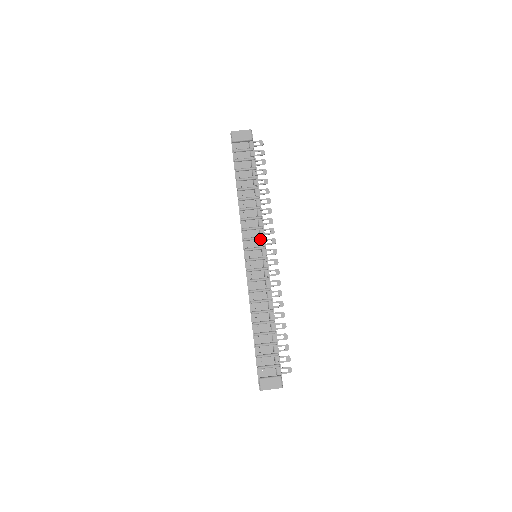
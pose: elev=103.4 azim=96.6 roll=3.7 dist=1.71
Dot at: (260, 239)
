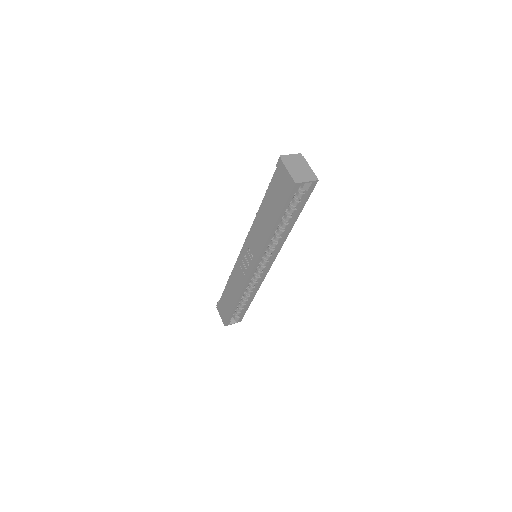
Dot at: occluded
